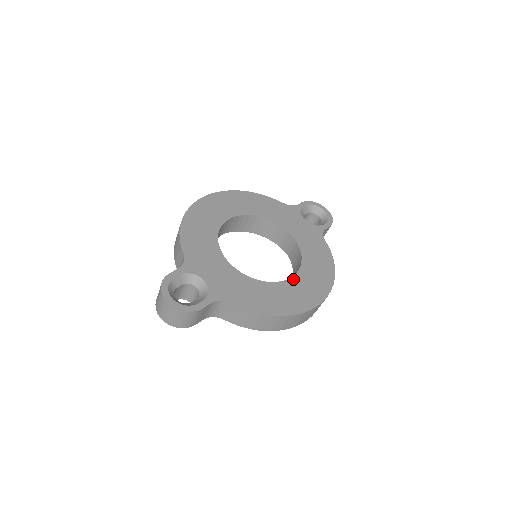
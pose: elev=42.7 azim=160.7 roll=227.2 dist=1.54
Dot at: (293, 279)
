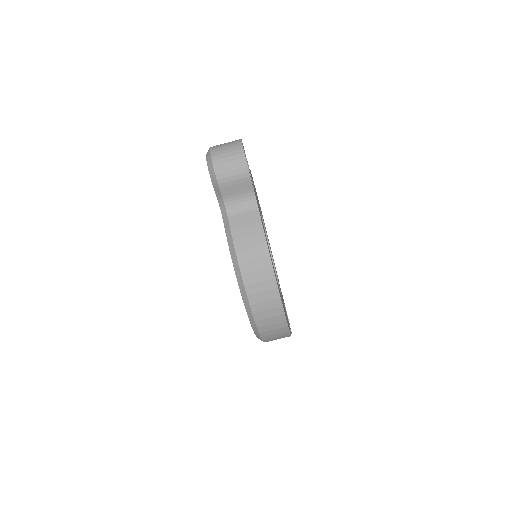
Dot at: occluded
